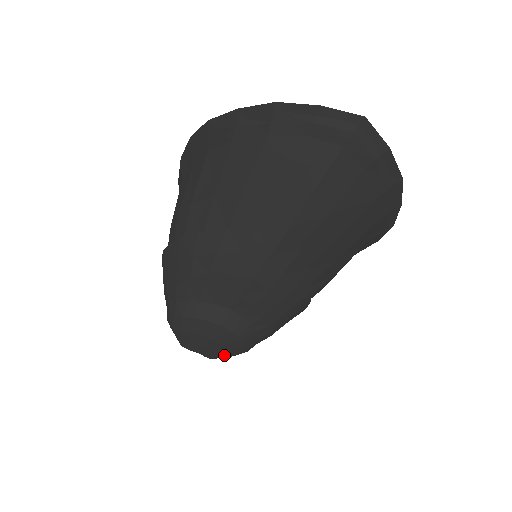
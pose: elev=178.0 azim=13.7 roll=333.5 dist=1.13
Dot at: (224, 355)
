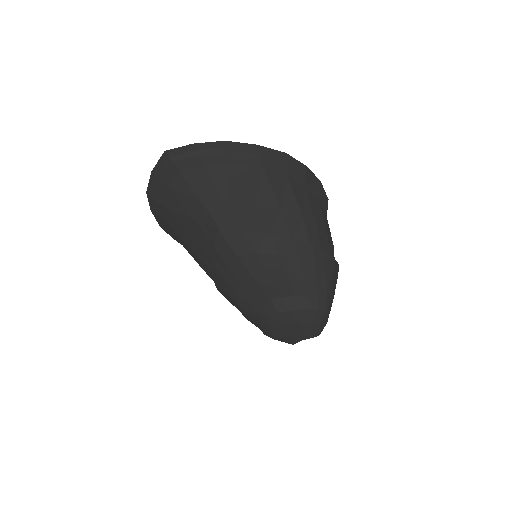
Dot at: (314, 327)
